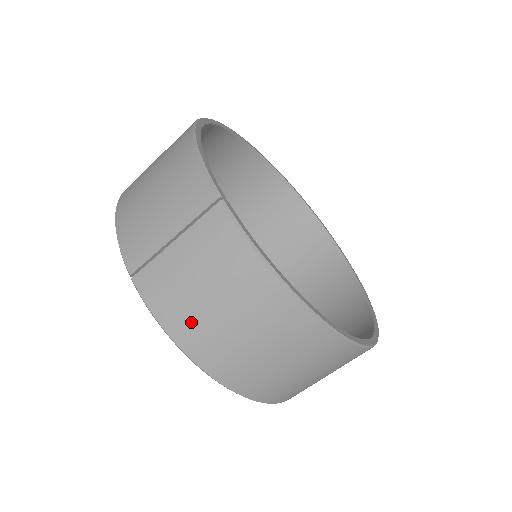
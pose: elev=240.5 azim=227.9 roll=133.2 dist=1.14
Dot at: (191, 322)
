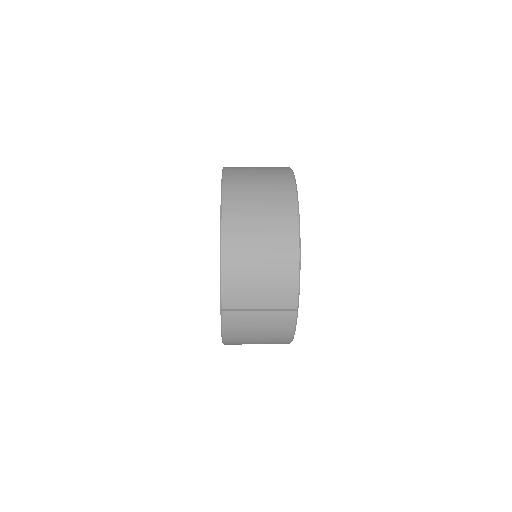
Dot at: (239, 337)
